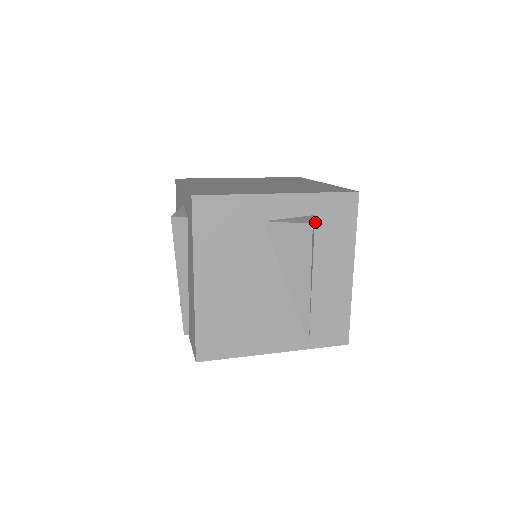
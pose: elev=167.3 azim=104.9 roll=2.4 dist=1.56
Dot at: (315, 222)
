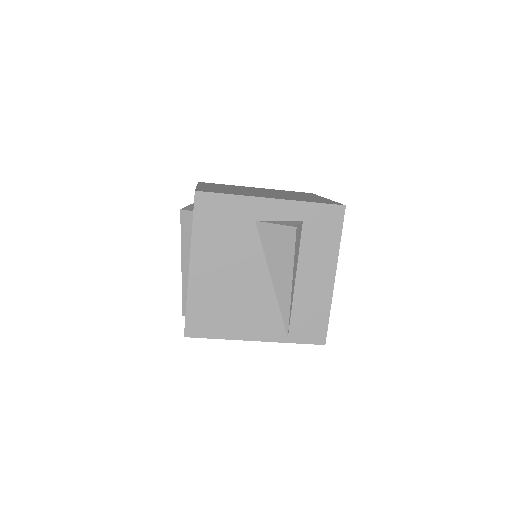
Dot at: (302, 228)
